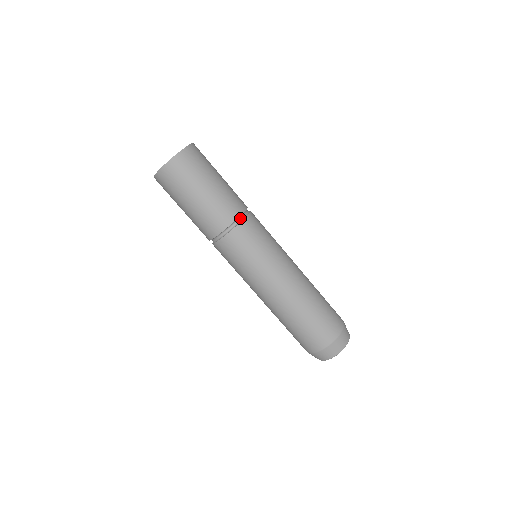
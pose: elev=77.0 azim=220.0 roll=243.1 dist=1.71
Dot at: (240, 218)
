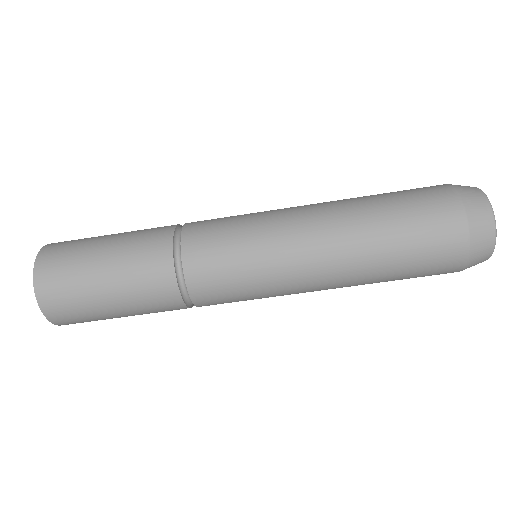
Dot at: (181, 280)
